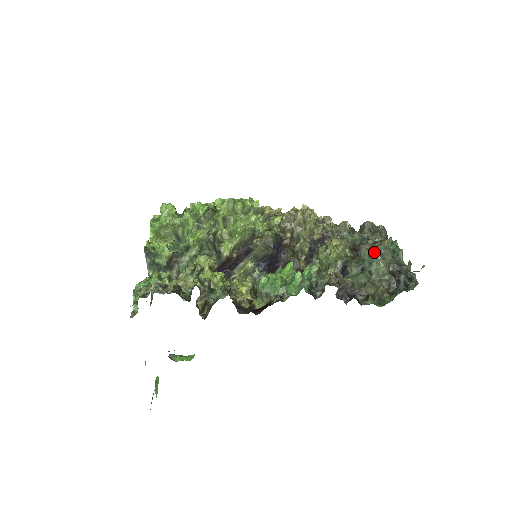
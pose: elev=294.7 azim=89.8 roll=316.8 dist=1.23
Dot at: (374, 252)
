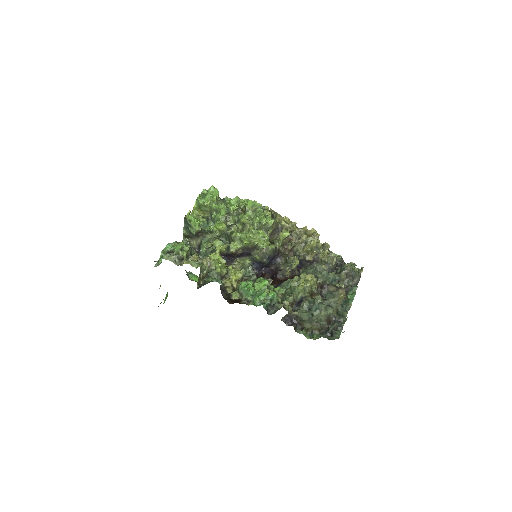
Dot at: (326, 301)
